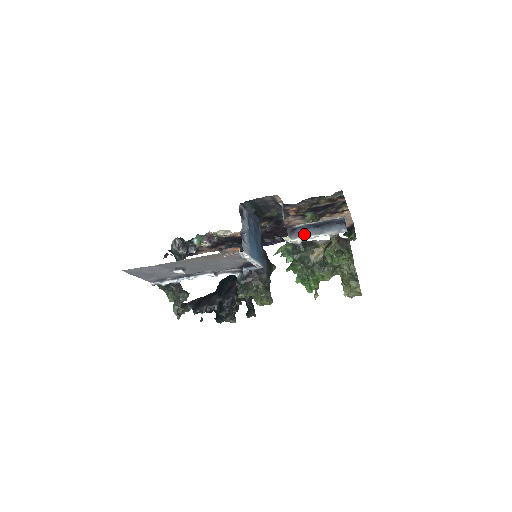
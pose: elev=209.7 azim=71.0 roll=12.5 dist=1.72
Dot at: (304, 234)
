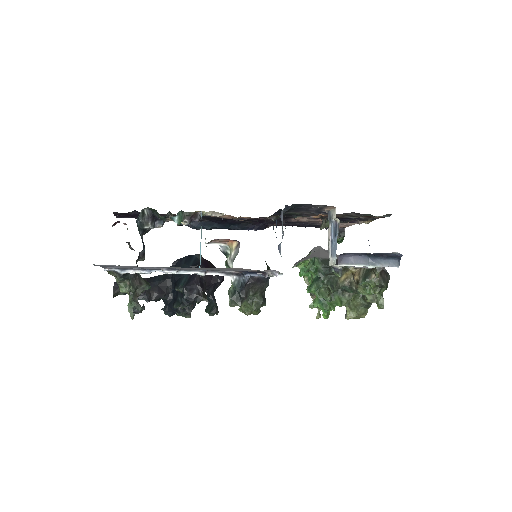
Dot at: (352, 261)
